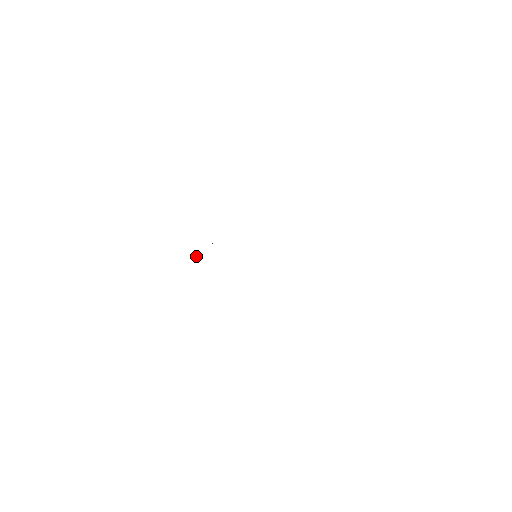
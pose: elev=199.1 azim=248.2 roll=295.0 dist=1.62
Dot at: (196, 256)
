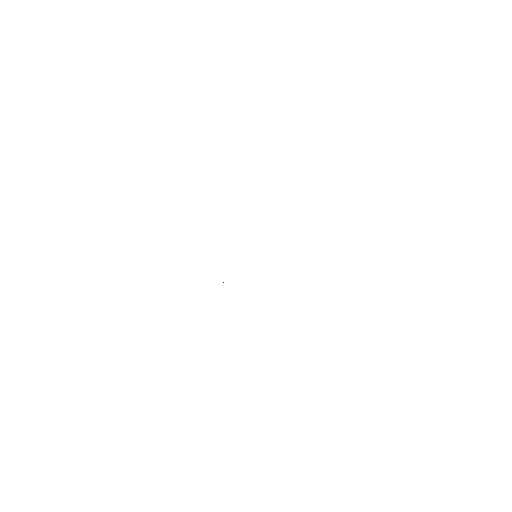
Dot at: occluded
